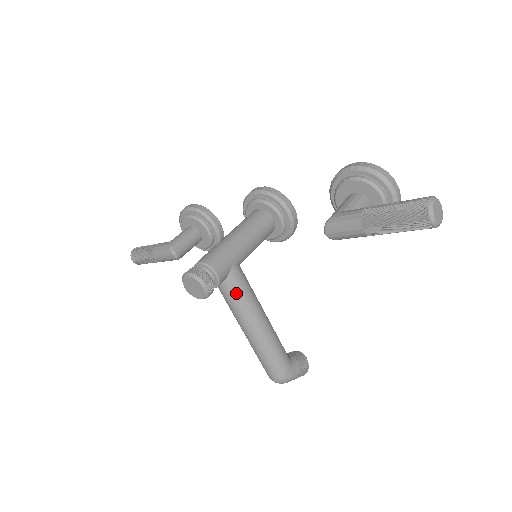
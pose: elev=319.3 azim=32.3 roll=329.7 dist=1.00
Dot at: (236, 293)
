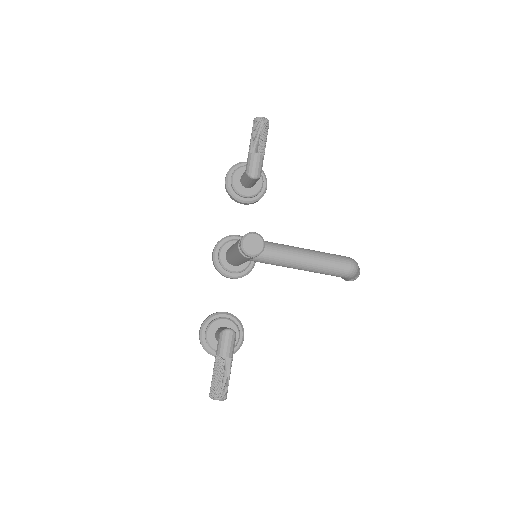
Dot at: (272, 244)
